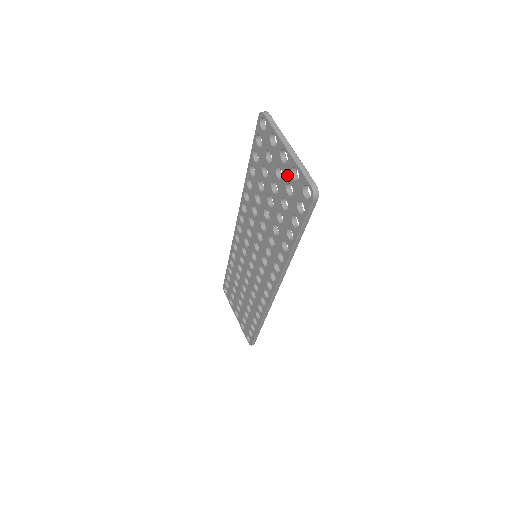
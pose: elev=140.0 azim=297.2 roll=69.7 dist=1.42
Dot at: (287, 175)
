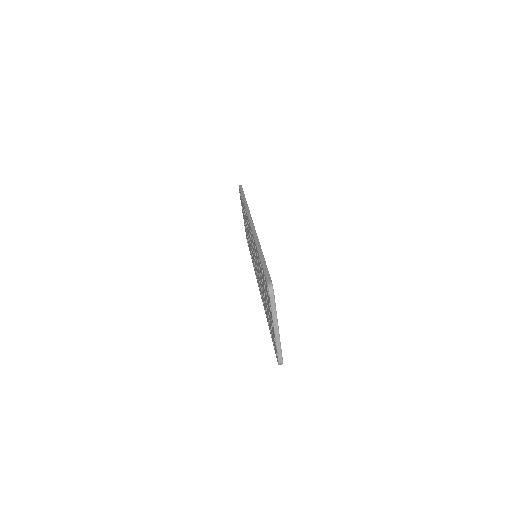
Dot at: (272, 327)
